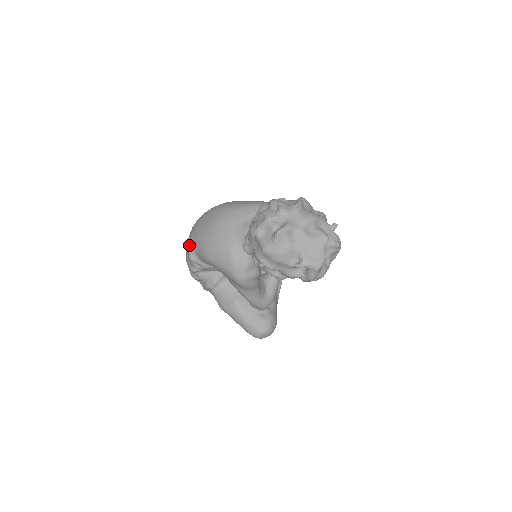
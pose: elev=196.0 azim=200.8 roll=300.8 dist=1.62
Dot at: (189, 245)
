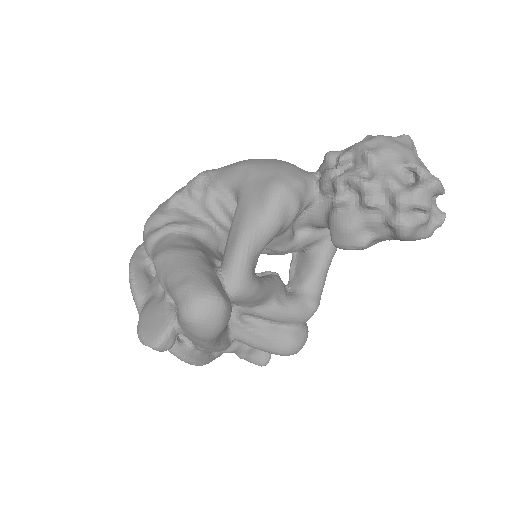
Dot at: occluded
